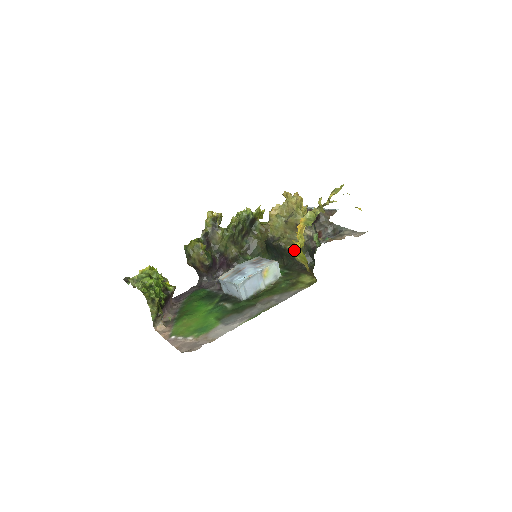
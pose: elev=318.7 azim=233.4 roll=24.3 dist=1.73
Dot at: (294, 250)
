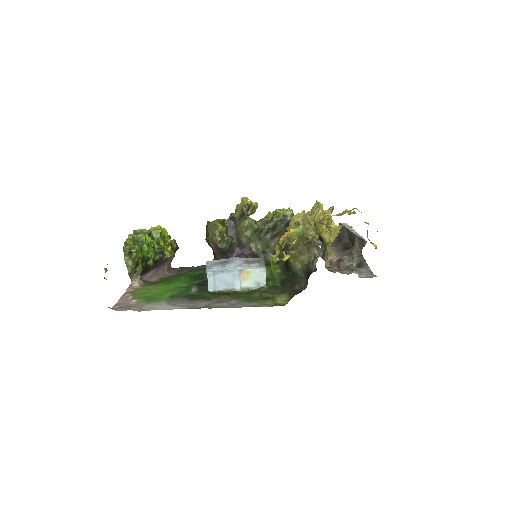
Dot at: (274, 261)
